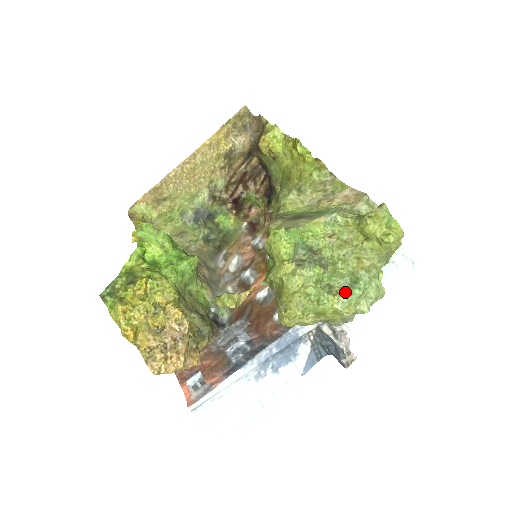
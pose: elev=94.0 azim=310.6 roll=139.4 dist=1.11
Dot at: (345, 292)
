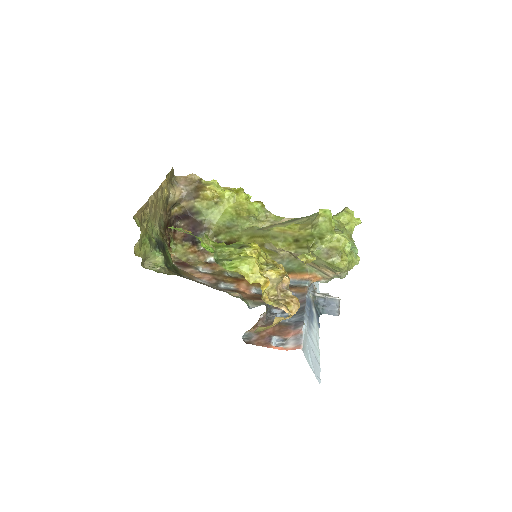
Dot at: (352, 250)
